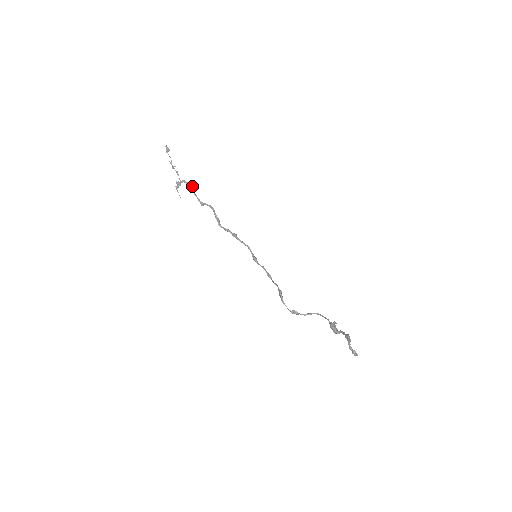
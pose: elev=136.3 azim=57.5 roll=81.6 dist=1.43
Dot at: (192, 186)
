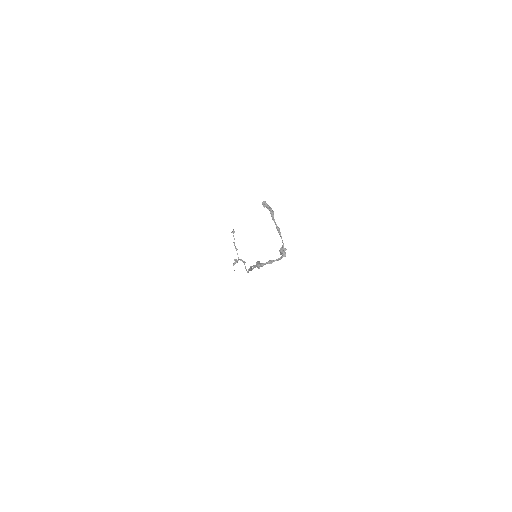
Dot at: occluded
